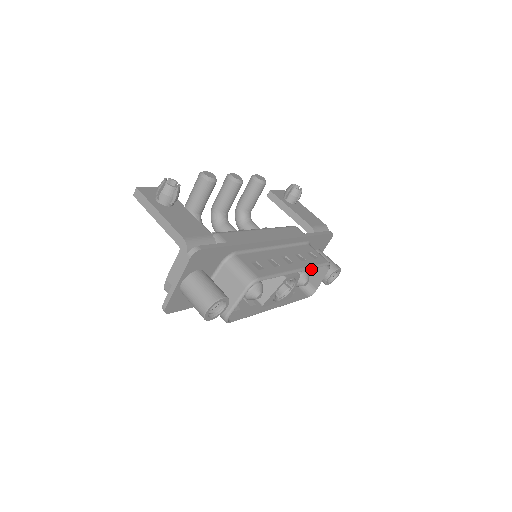
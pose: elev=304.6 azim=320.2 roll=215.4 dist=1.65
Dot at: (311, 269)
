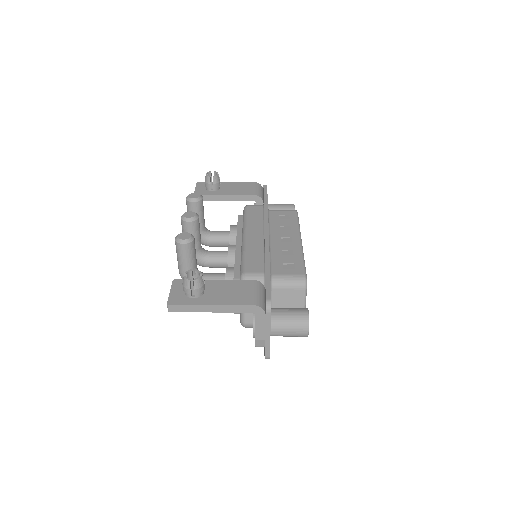
Dot at: occluded
